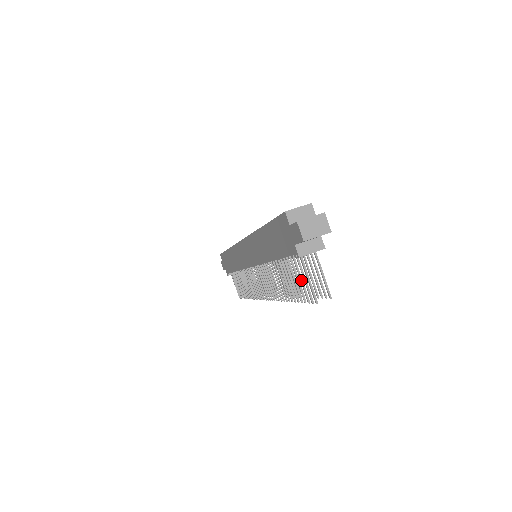
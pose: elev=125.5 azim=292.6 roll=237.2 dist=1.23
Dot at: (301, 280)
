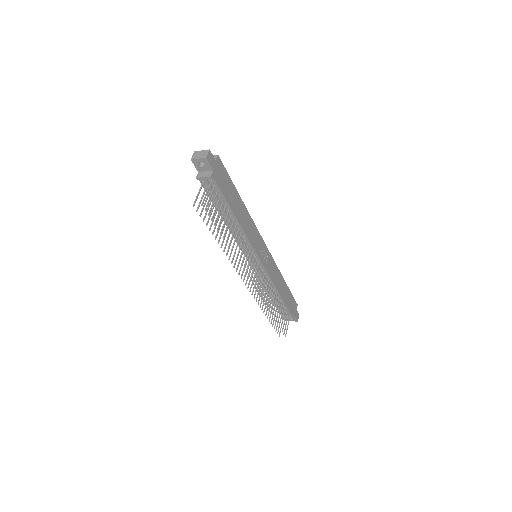
Dot at: (204, 204)
